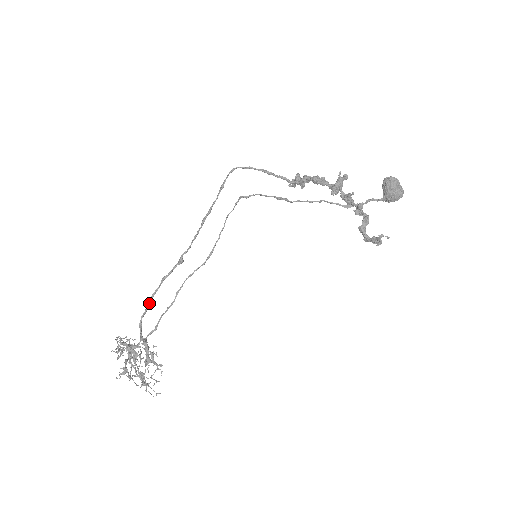
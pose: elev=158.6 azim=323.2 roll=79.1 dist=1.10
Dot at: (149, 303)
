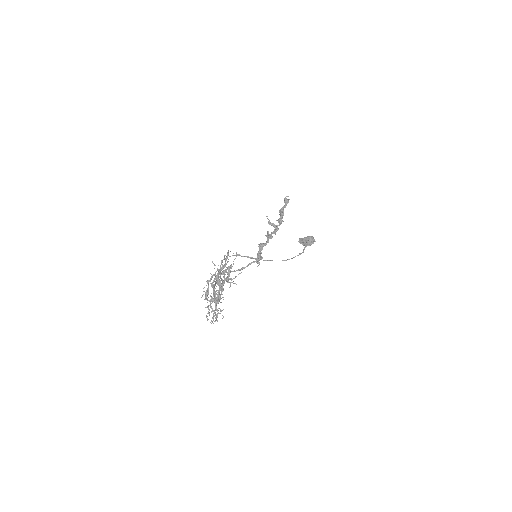
Dot at: occluded
